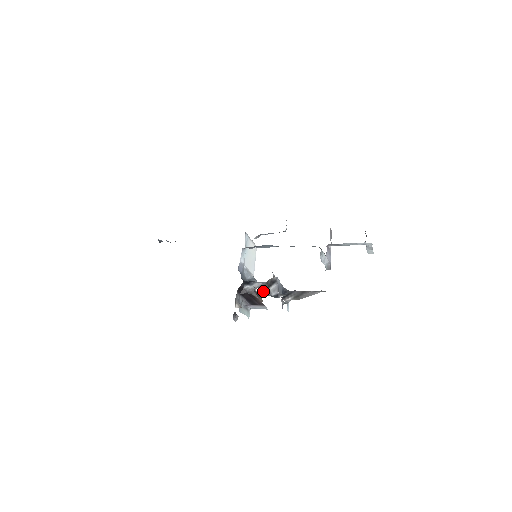
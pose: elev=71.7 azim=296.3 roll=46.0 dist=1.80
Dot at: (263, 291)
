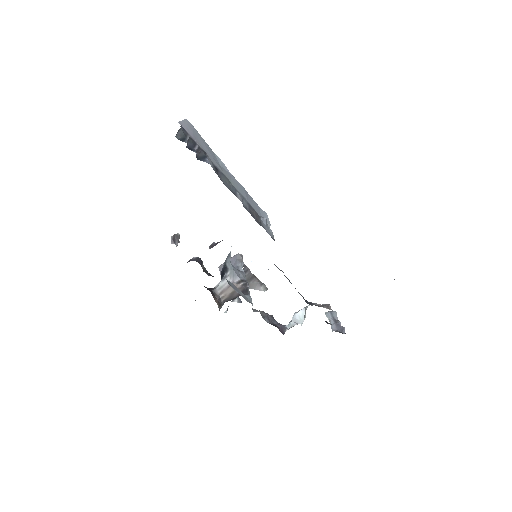
Dot at: occluded
